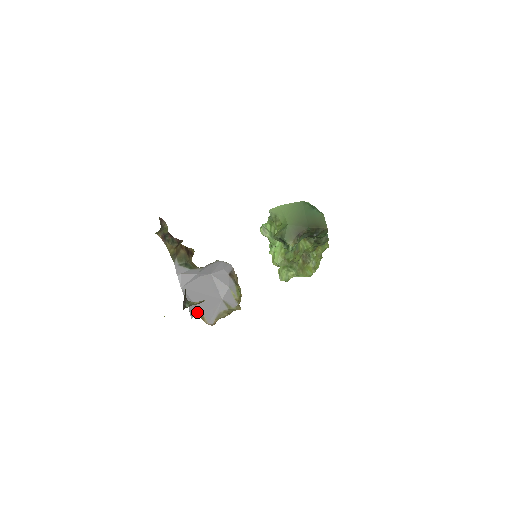
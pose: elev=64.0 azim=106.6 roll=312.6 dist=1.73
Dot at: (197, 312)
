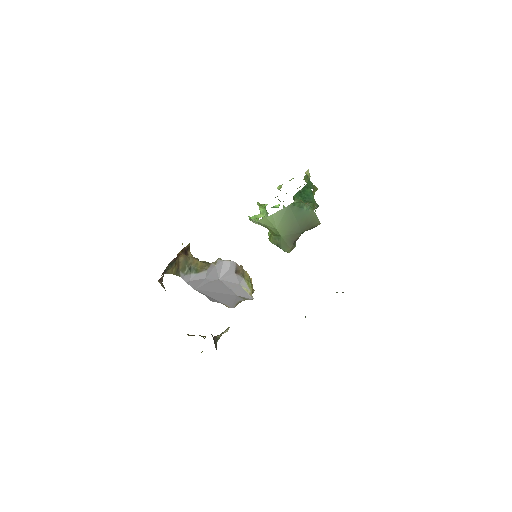
Dot at: (217, 302)
